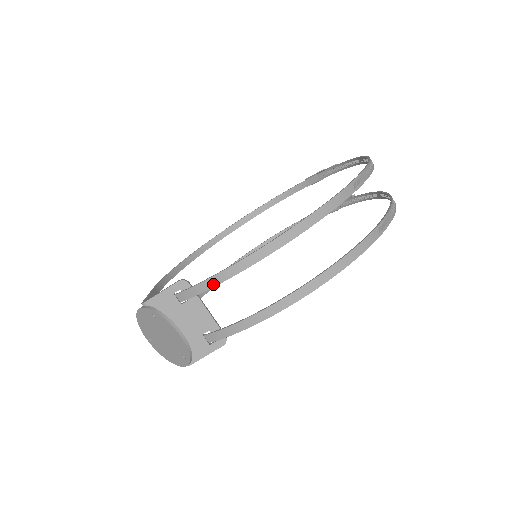
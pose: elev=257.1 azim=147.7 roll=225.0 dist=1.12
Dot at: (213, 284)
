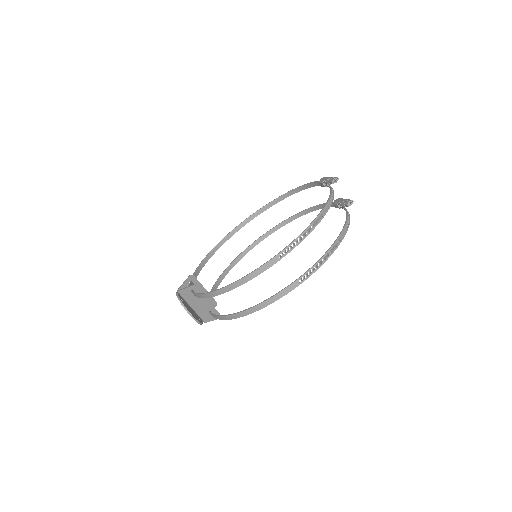
Dot at: (202, 297)
